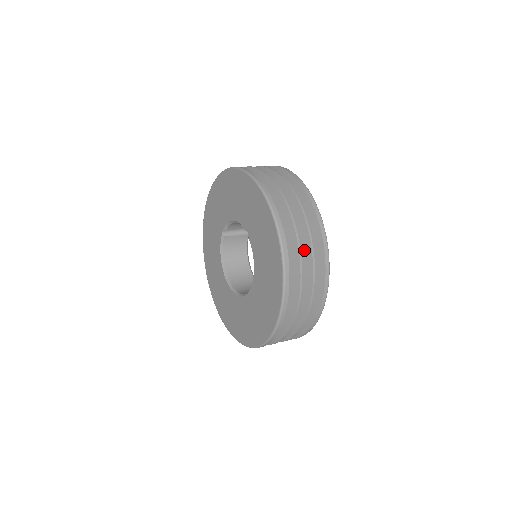
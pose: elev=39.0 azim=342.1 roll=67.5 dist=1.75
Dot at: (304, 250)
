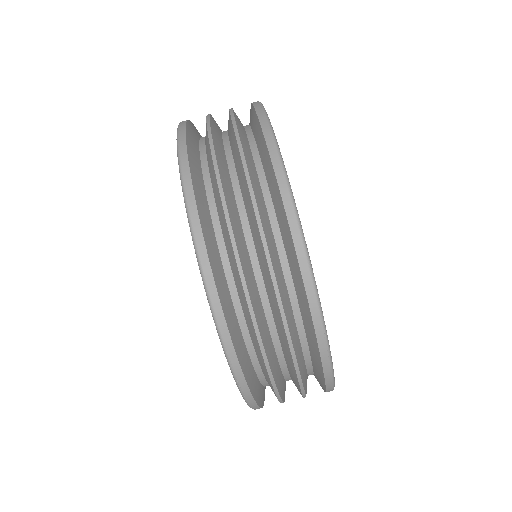
Dot at: (254, 233)
